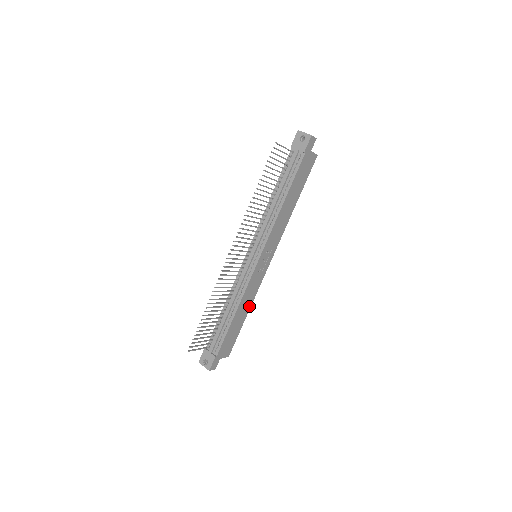
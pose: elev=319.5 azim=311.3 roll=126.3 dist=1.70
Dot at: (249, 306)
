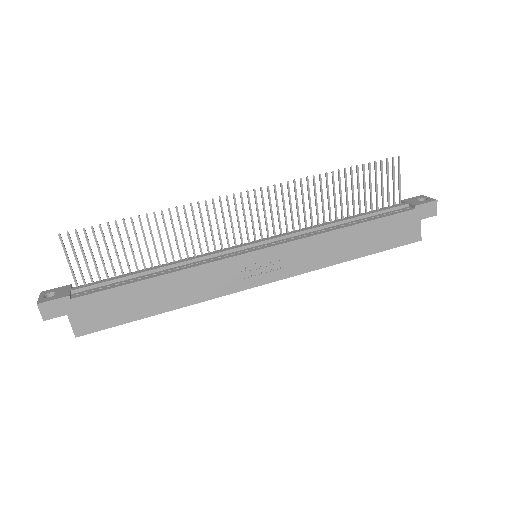
Dot at: (180, 303)
